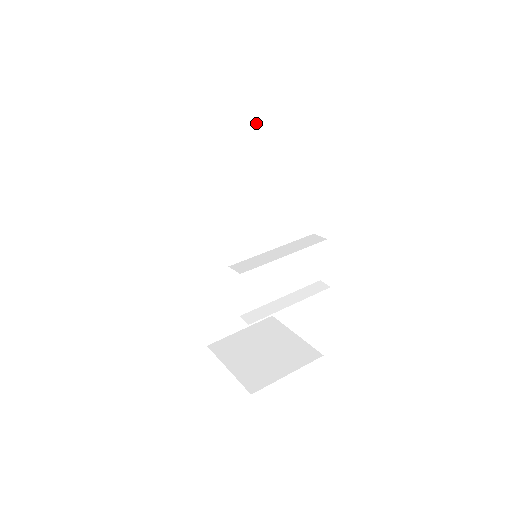
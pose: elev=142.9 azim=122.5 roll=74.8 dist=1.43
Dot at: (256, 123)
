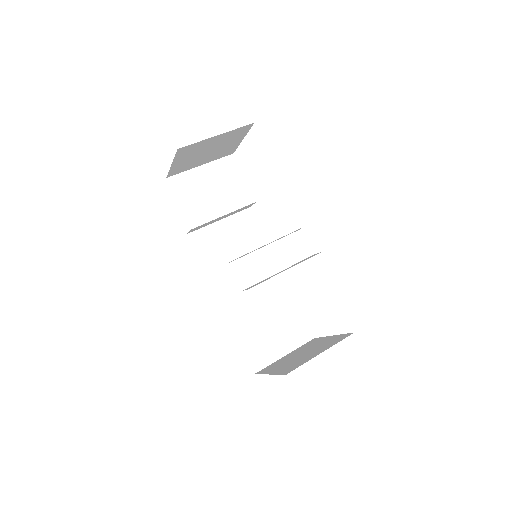
Dot at: (228, 165)
